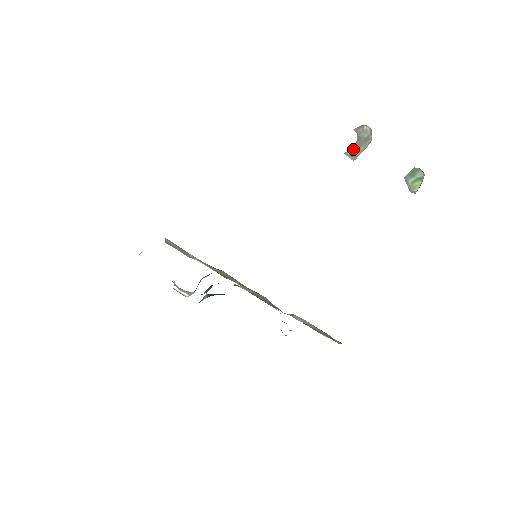
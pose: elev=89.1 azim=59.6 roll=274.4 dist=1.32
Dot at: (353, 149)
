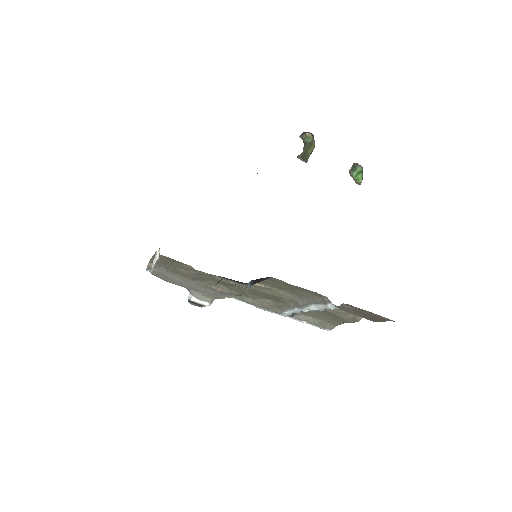
Dot at: (303, 153)
